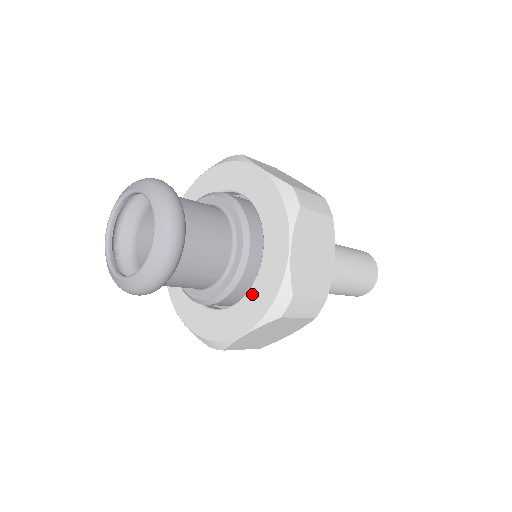
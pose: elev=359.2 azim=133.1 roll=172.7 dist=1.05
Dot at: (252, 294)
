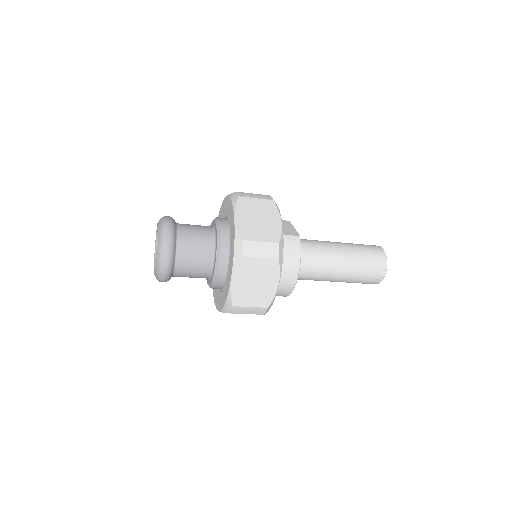
Dot at: (222, 293)
